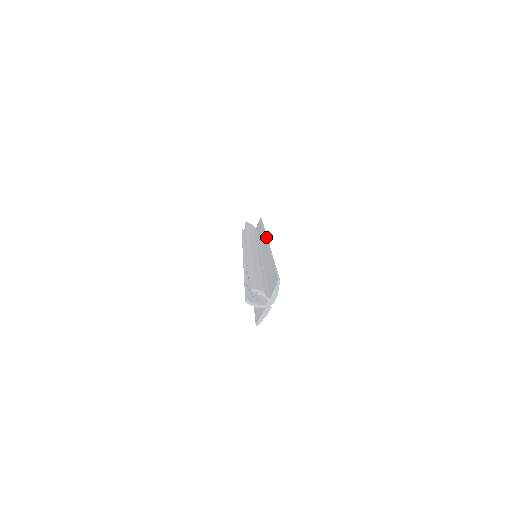
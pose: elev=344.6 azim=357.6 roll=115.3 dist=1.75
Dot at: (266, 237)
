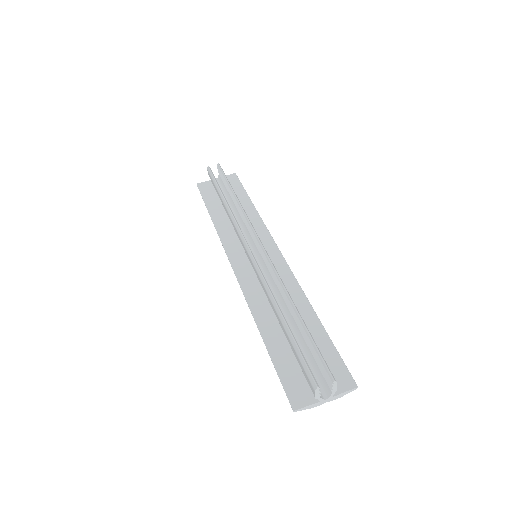
Dot at: occluded
